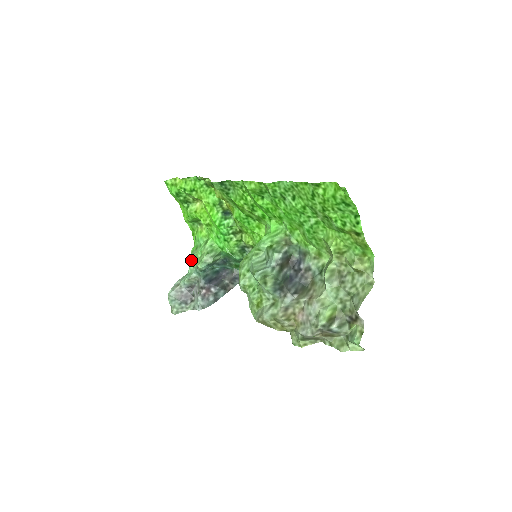
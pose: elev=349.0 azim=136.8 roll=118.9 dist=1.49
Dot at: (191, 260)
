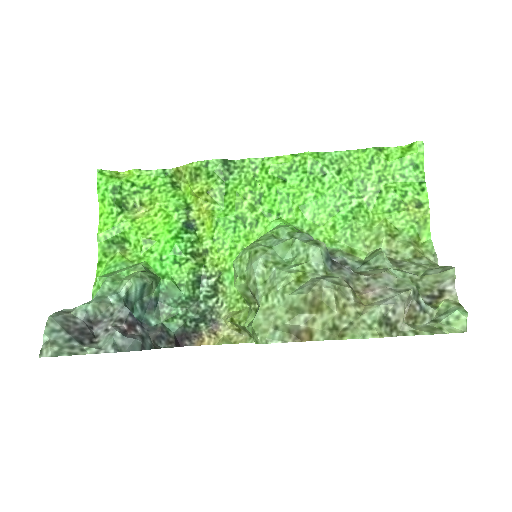
Dot at: (106, 280)
